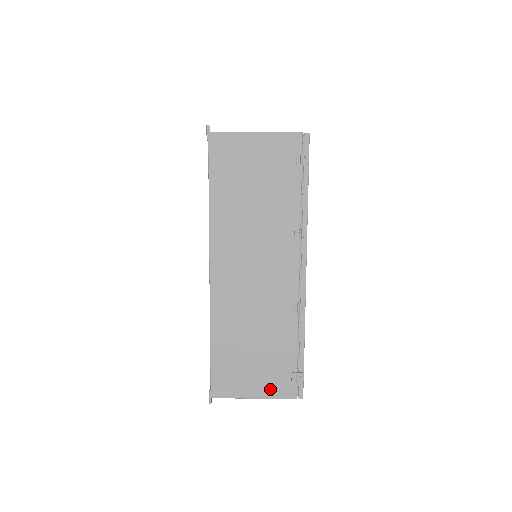
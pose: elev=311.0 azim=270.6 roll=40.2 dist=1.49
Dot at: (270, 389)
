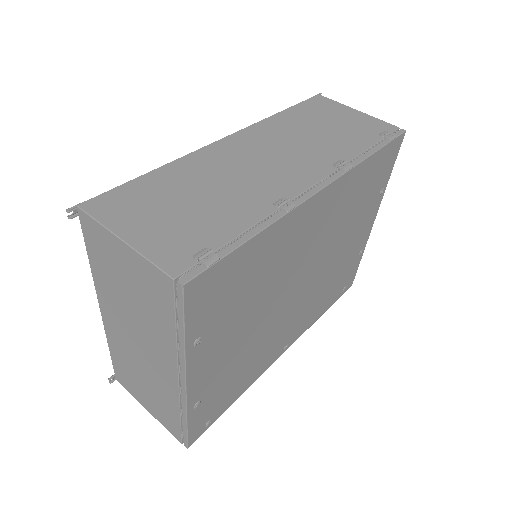
Dot at: (155, 245)
